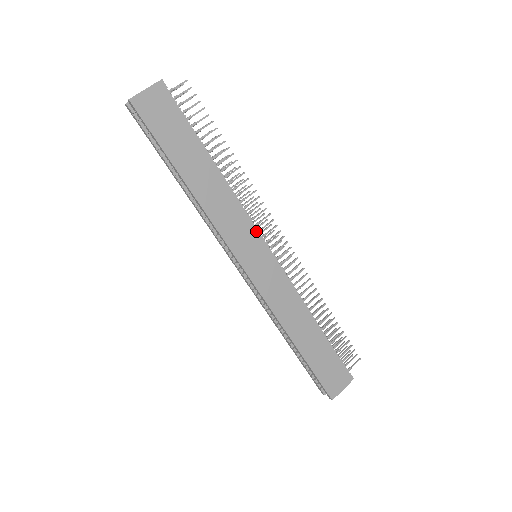
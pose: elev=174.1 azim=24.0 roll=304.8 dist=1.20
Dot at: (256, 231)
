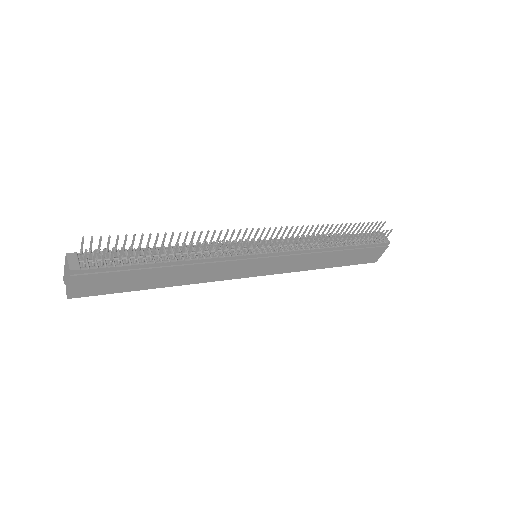
Dot at: (243, 257)
